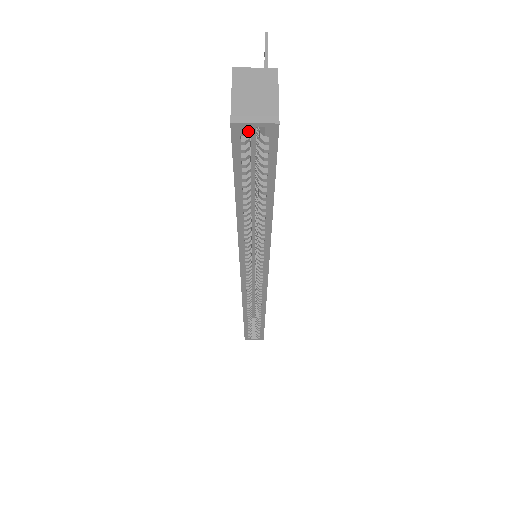
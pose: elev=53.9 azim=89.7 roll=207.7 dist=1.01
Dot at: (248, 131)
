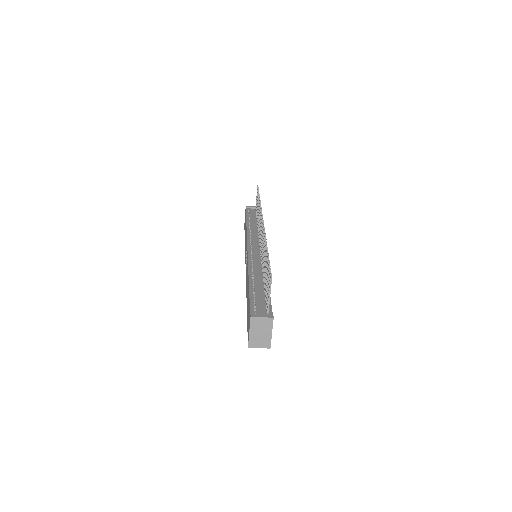
Dot at: occluded
